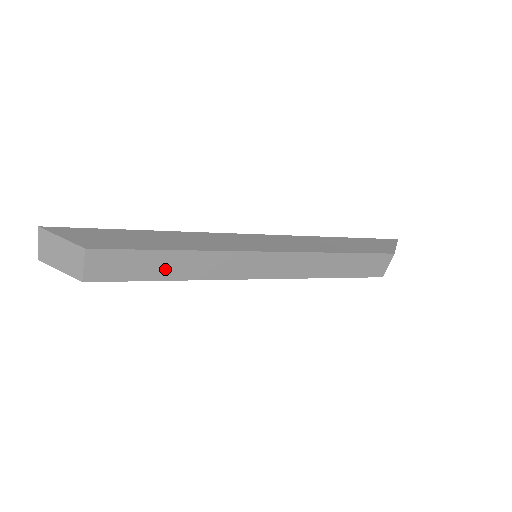
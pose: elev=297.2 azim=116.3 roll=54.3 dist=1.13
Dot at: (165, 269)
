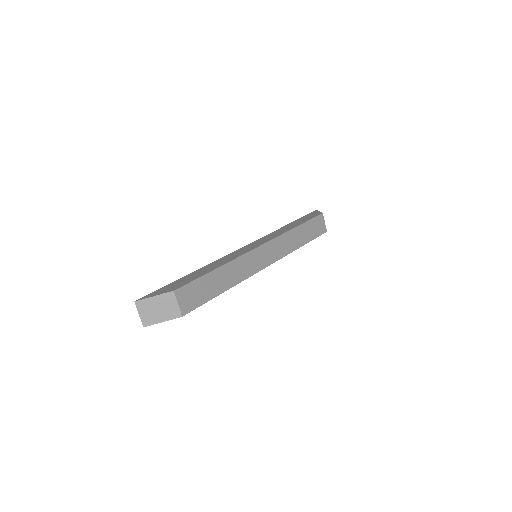
Dot at: (219, 284)
